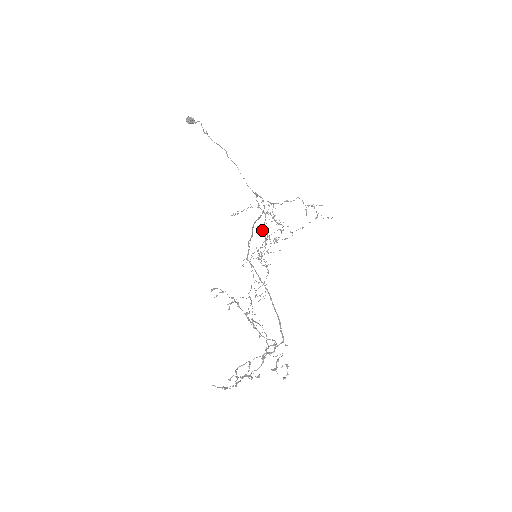
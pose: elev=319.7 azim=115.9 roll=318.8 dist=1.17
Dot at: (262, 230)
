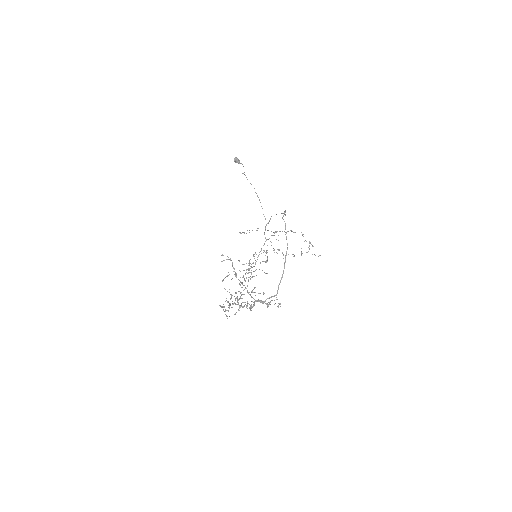
Dot at: (254, 256)
